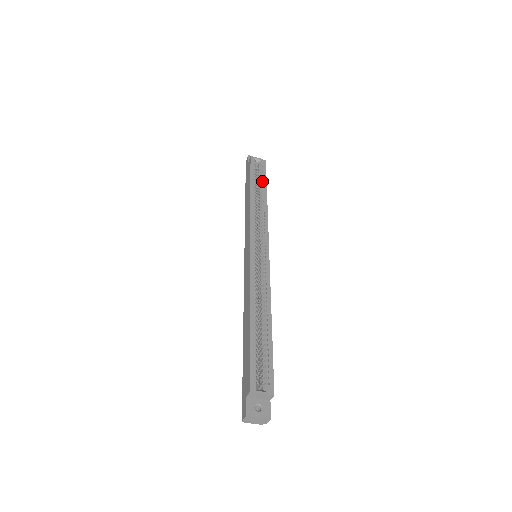
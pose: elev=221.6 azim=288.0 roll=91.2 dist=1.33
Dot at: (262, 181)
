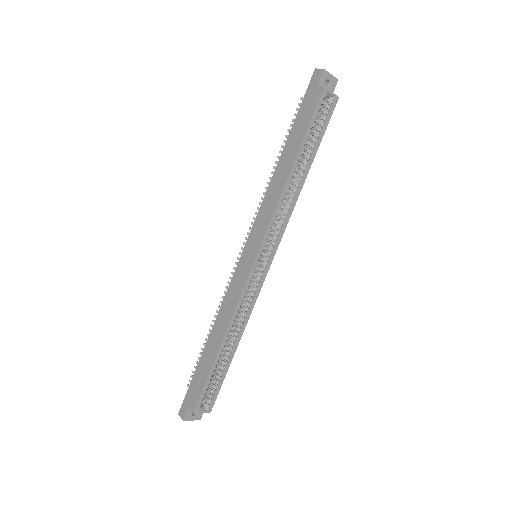
Dot at: (315, 142)
